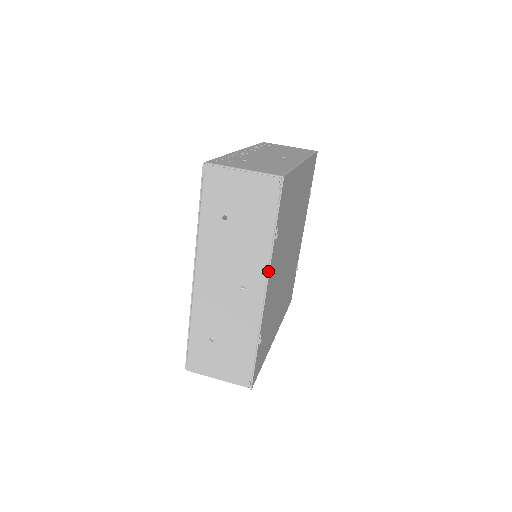
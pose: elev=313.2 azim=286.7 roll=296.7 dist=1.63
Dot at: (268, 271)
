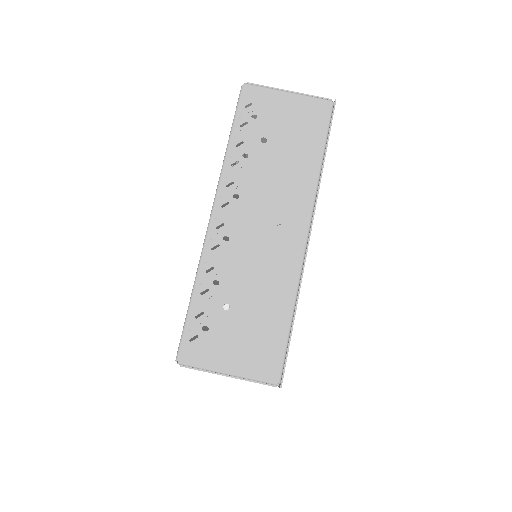
Dot at: occluded
